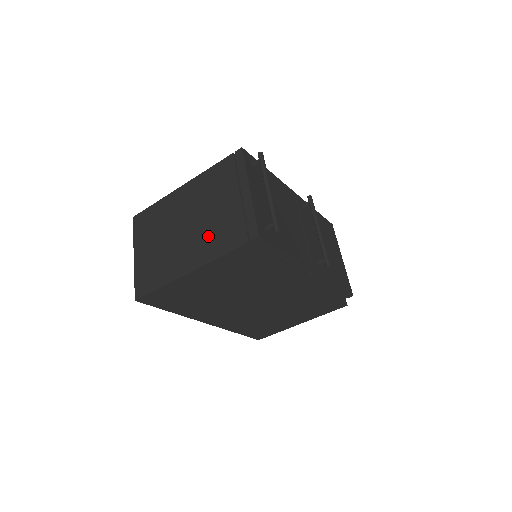
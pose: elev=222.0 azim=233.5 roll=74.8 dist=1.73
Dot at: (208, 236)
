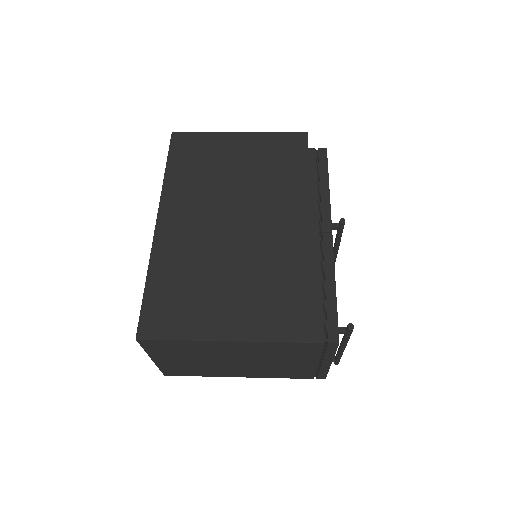
Dot at: (269, 371)
